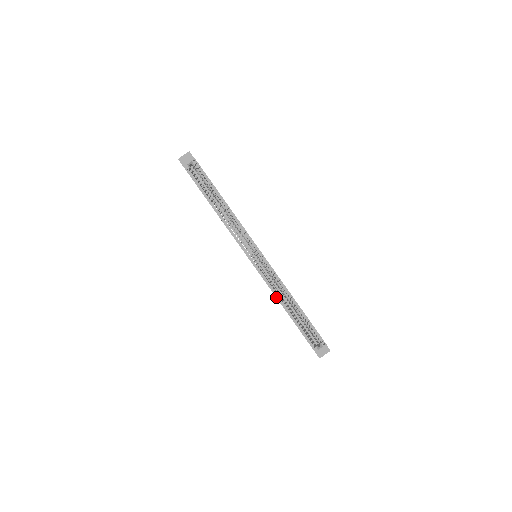
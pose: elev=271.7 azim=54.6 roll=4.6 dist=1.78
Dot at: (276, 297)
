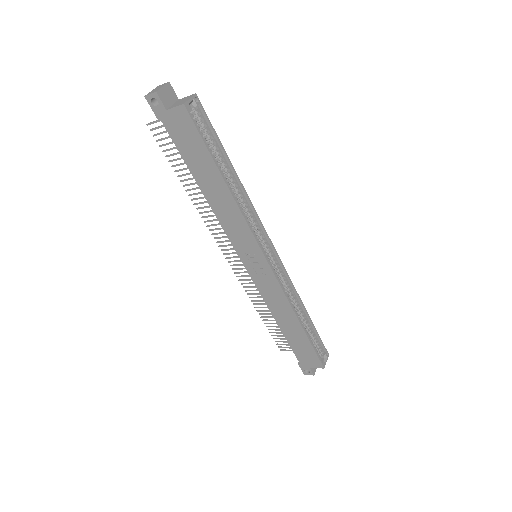
Dot at: (292, 308)
